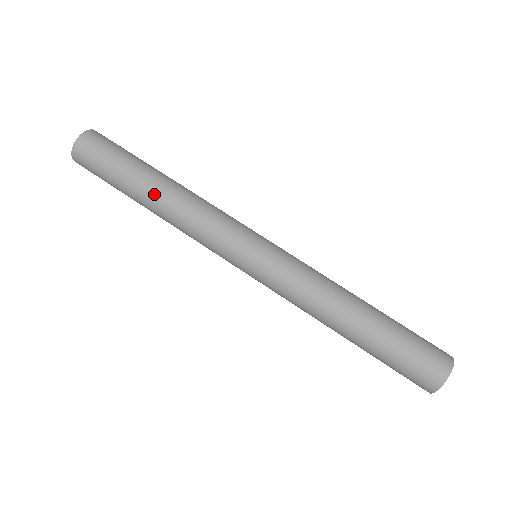
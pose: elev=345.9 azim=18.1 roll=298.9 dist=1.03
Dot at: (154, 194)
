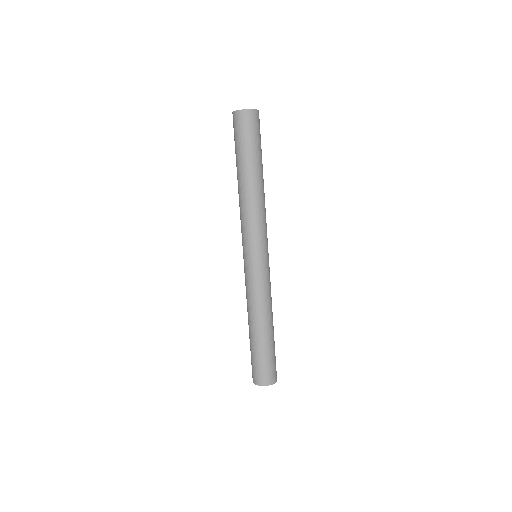
Dot at: (243, 181)
